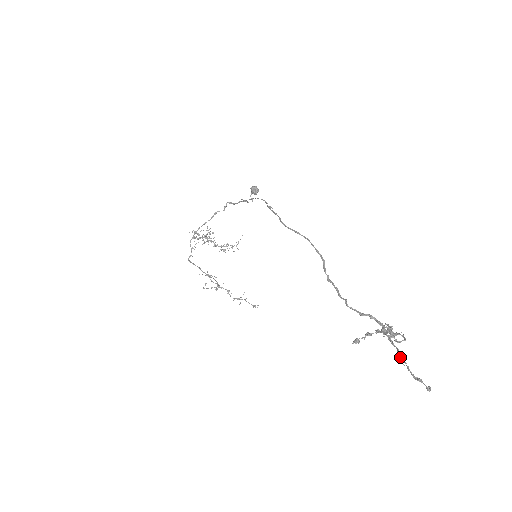
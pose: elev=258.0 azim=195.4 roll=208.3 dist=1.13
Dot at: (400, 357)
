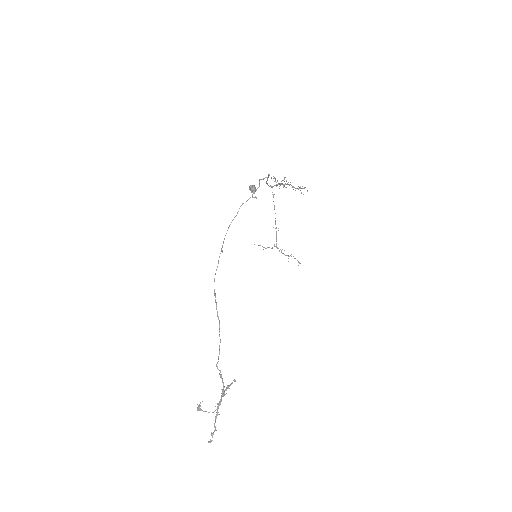
Dot at: (215, 416)
